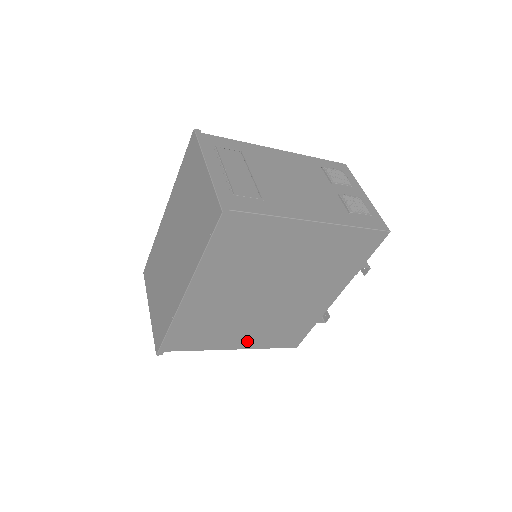
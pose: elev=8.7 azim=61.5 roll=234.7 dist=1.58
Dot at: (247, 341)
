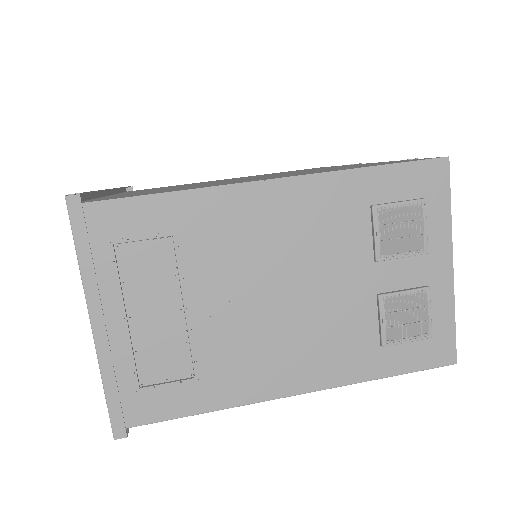
Dot at: occluded
